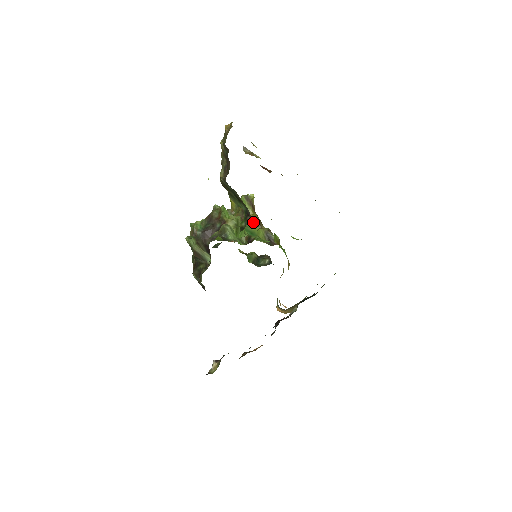
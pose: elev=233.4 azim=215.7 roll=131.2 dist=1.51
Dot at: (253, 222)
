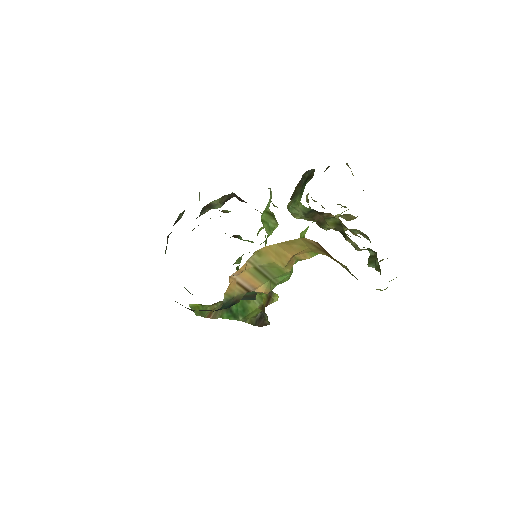
Dot at: (260, 297)
